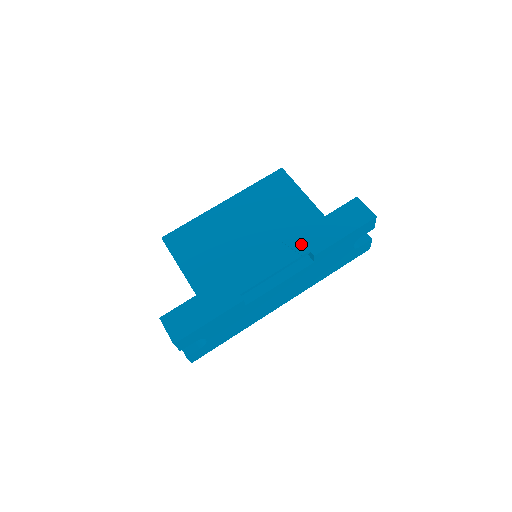
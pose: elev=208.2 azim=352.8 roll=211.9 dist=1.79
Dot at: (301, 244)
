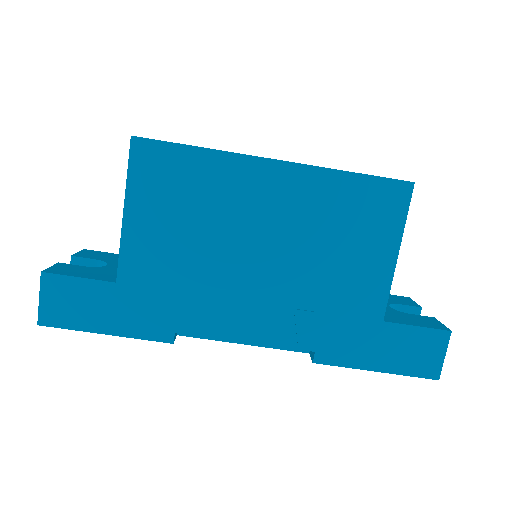
Dot at: (314, 333)
